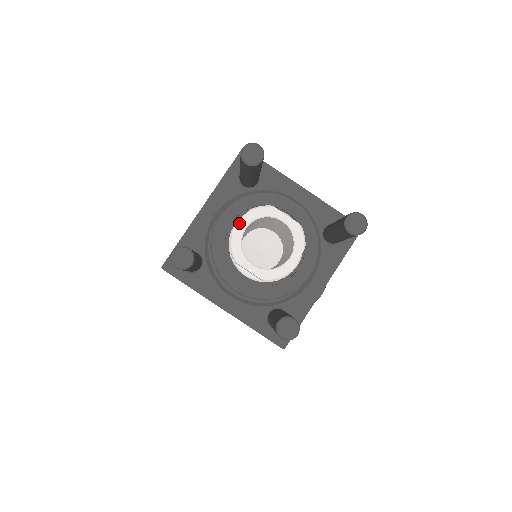
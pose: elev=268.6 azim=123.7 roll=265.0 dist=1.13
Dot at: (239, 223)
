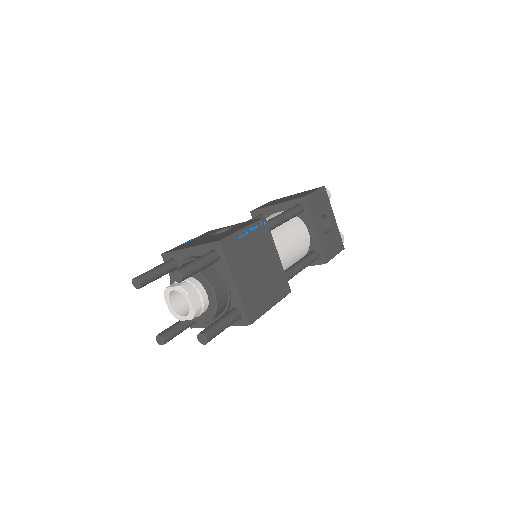
Dot at: occluded
